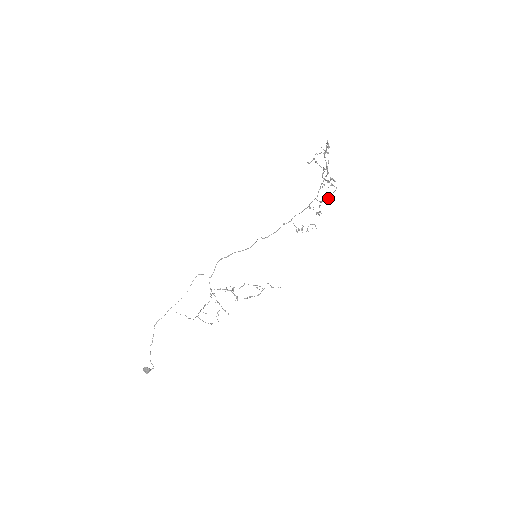
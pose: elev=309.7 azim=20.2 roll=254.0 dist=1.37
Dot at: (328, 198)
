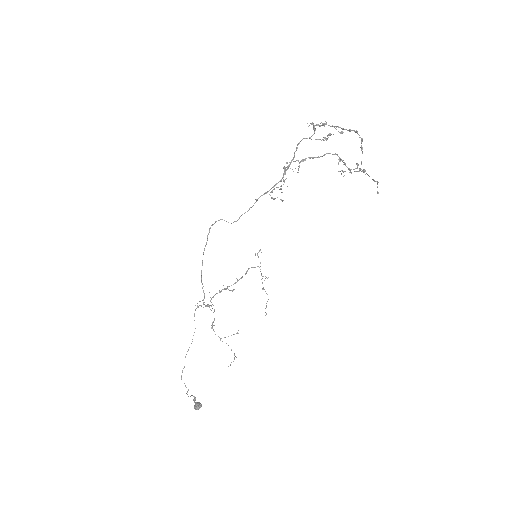
Dot at: (313, 158)
